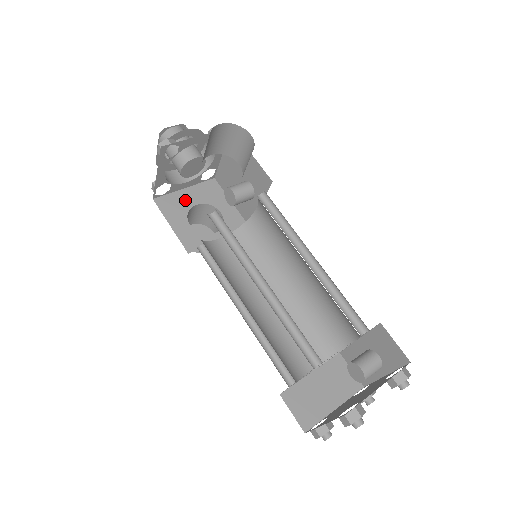
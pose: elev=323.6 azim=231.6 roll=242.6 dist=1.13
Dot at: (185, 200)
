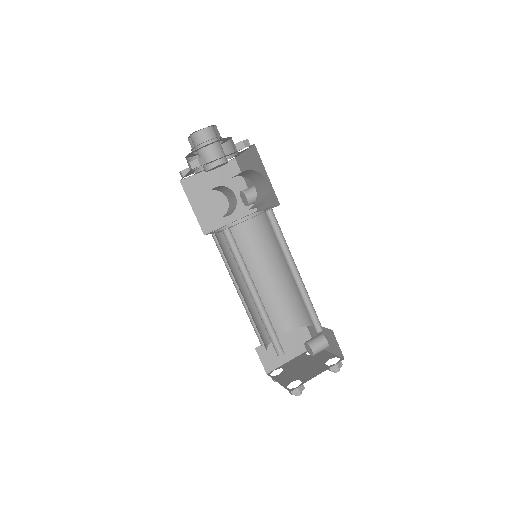
Dot at: (207, 182)
